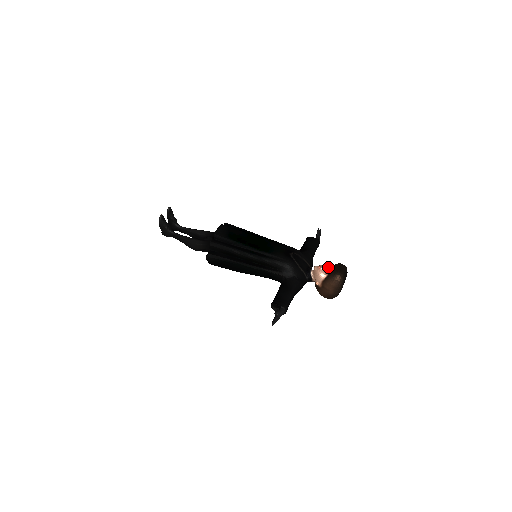
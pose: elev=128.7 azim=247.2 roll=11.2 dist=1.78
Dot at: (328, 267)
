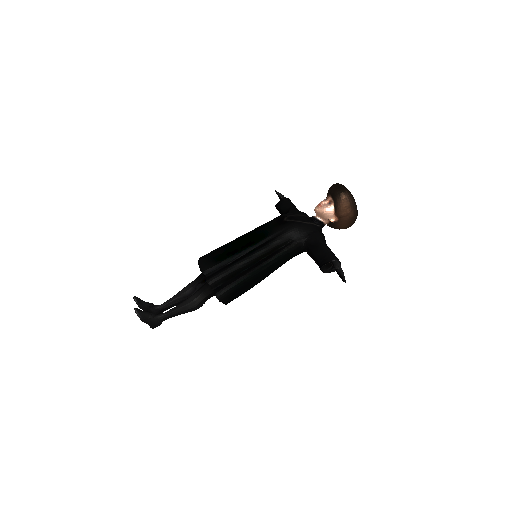
Dot at: (325, 199)
